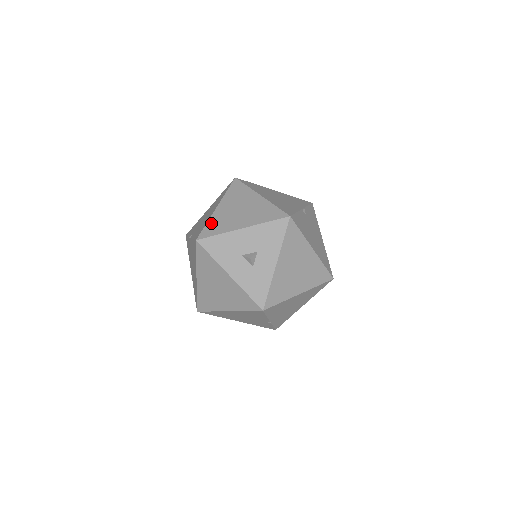
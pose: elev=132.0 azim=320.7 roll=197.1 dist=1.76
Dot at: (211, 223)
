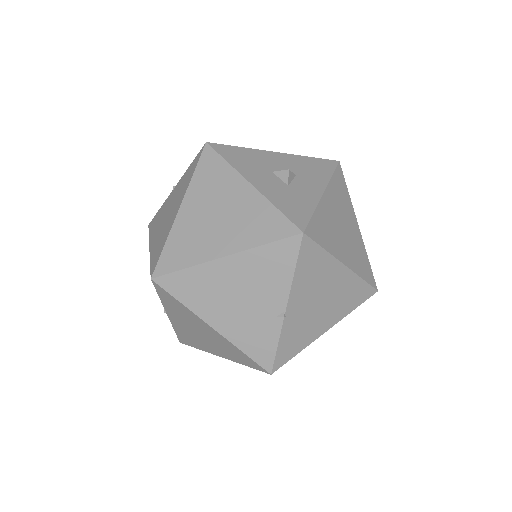
Dot at: occluded
